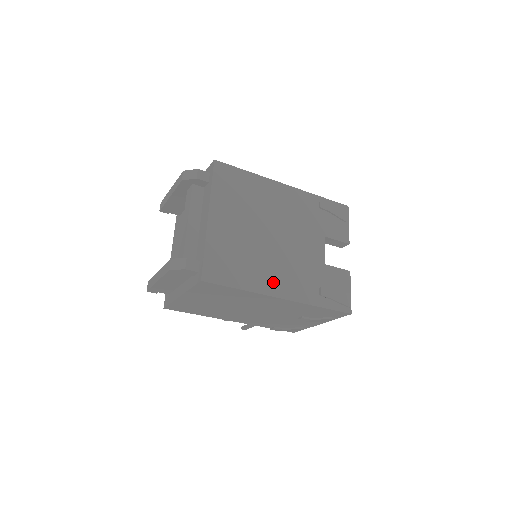
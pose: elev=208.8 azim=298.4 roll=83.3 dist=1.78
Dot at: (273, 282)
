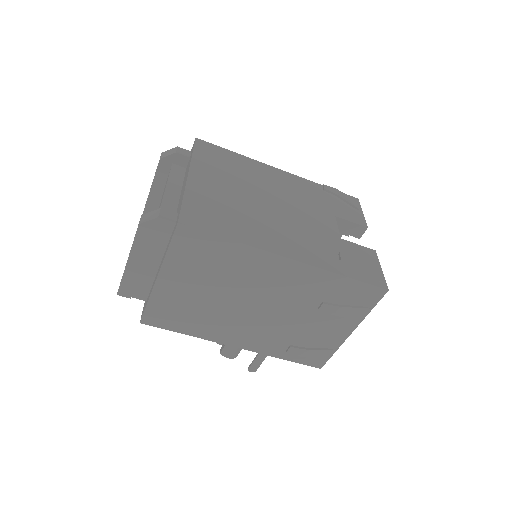
Dot at: (275, 241)
